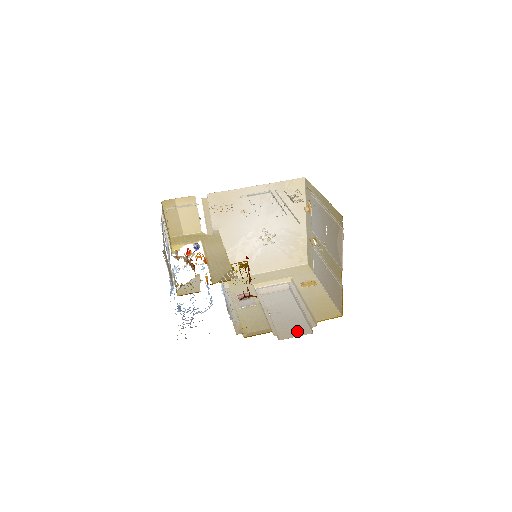
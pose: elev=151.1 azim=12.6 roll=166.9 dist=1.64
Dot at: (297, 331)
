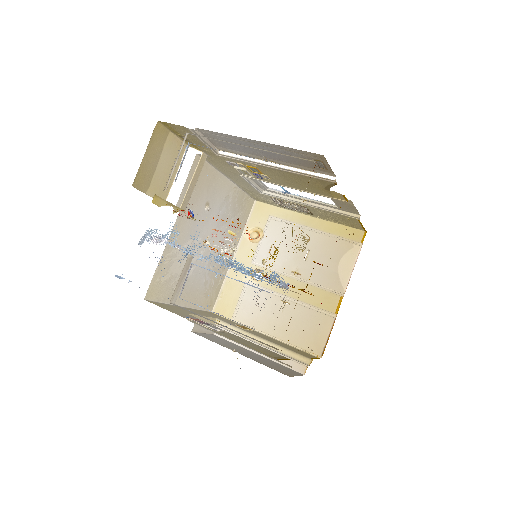
Dot at: (290, 371)
